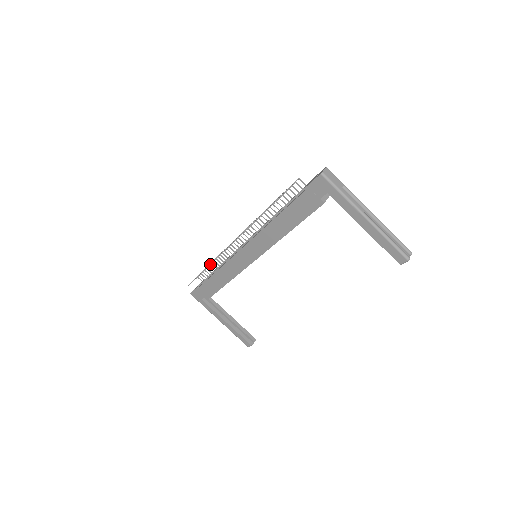
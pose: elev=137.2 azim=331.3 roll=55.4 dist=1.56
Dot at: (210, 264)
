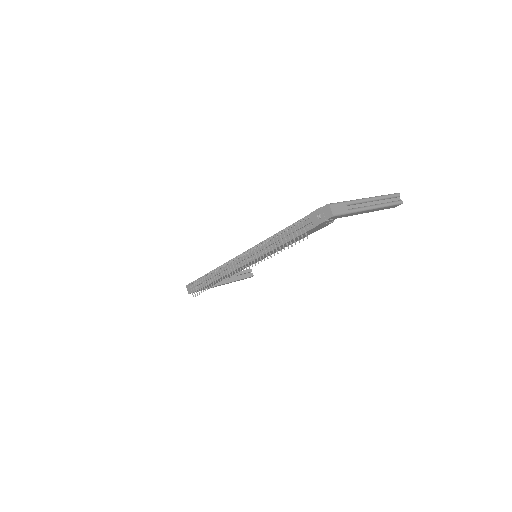
Dot at: (216, 283)
